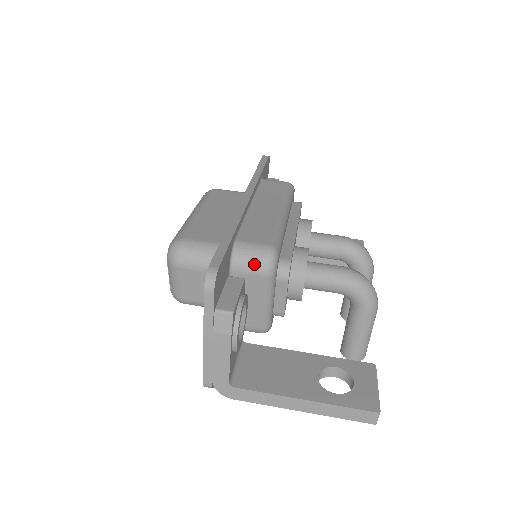
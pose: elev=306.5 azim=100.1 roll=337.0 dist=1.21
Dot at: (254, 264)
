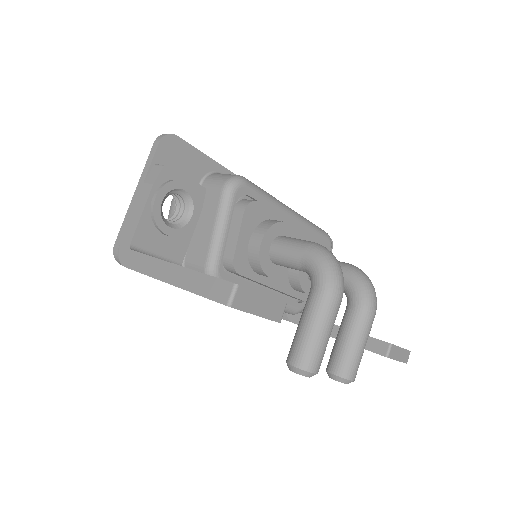
Dot at: (219, 179)
